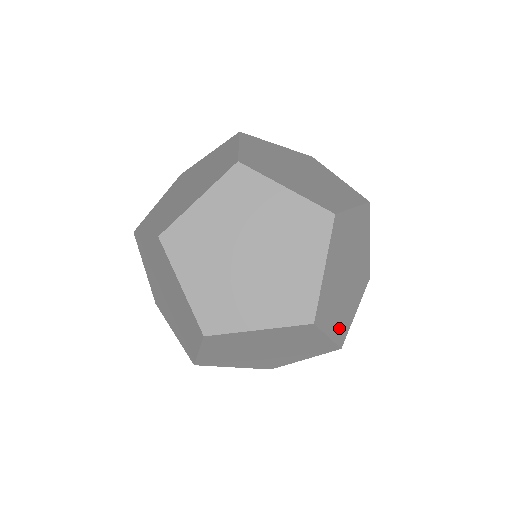
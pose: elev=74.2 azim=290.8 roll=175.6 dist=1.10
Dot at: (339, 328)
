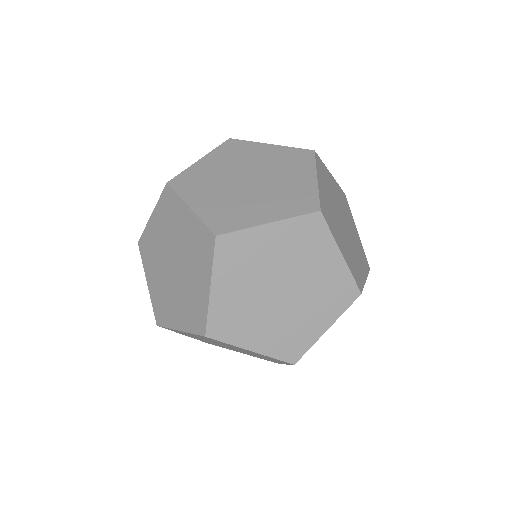
Dot at: occluded
